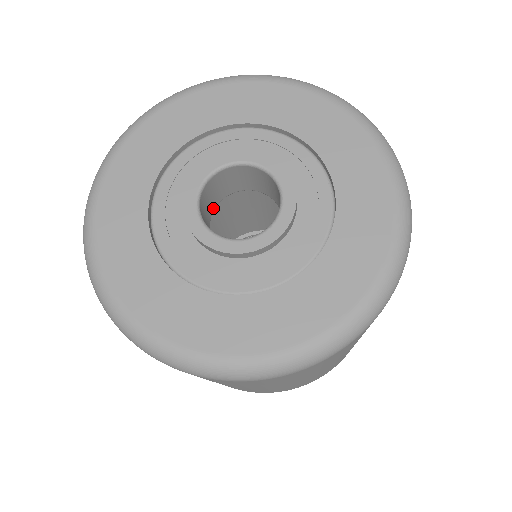
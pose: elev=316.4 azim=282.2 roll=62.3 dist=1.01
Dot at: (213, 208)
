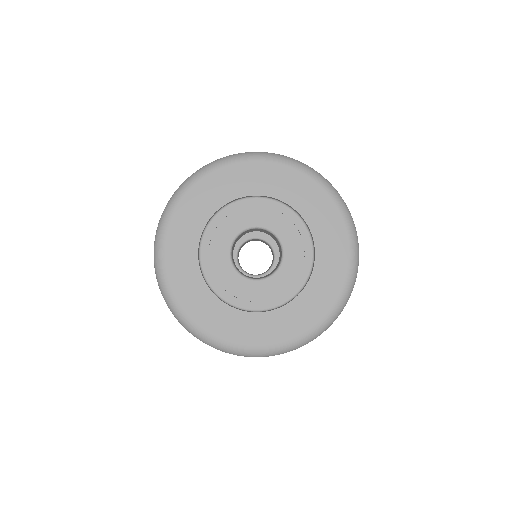
Dot at: occluded
